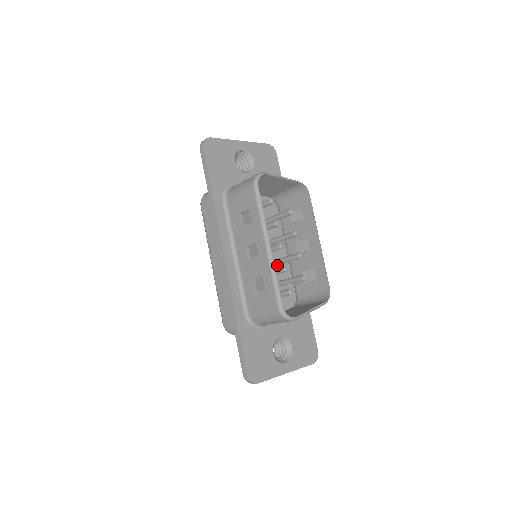
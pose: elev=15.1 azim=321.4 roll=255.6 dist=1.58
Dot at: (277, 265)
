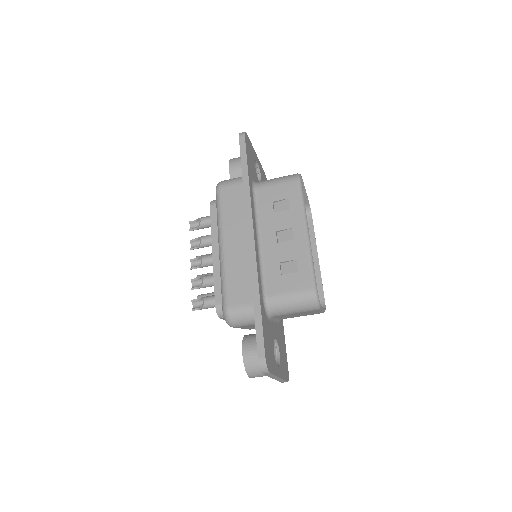
Dot at: occluded
